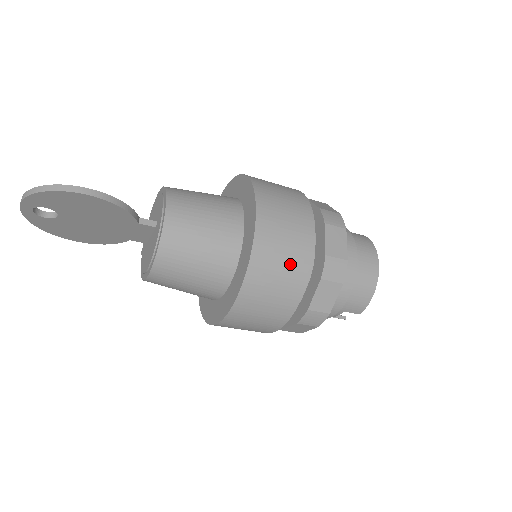
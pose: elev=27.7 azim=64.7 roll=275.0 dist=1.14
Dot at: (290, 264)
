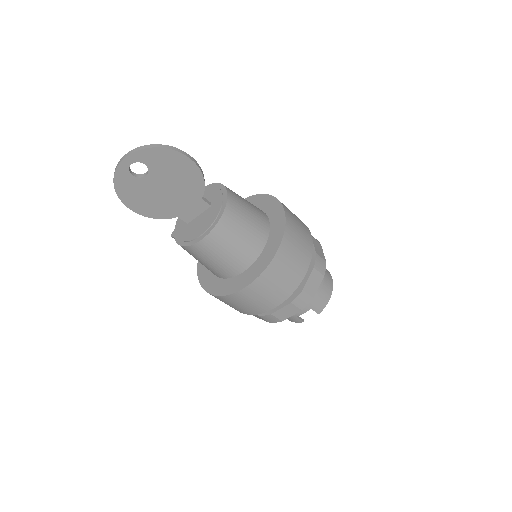
Dot at: (302, 248)
